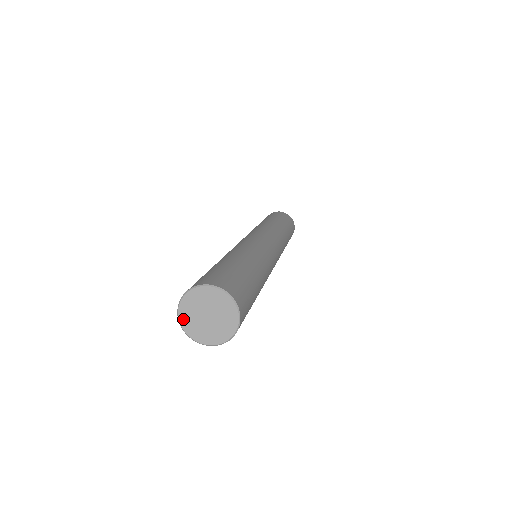
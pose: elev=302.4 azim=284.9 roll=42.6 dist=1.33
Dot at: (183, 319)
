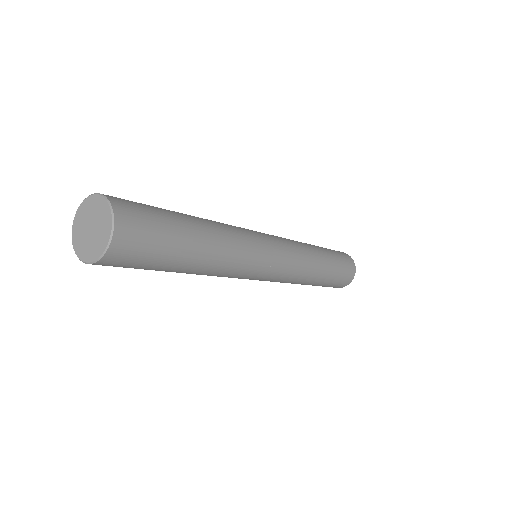
Dot at: (77, 219)
